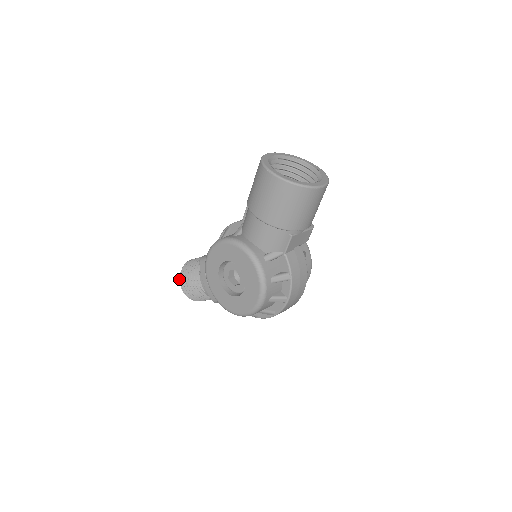
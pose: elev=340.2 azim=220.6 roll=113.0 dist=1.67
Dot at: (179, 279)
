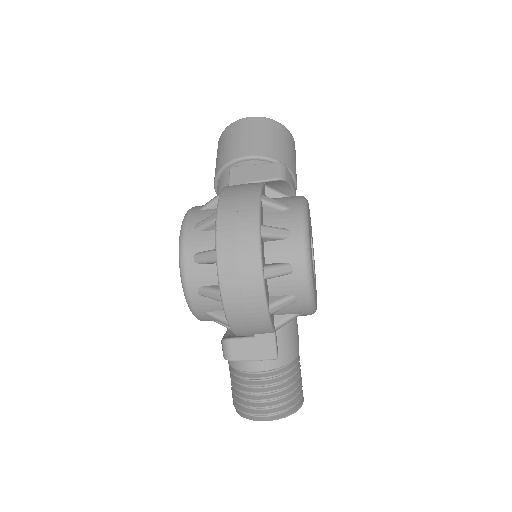
Dot at: occluded
